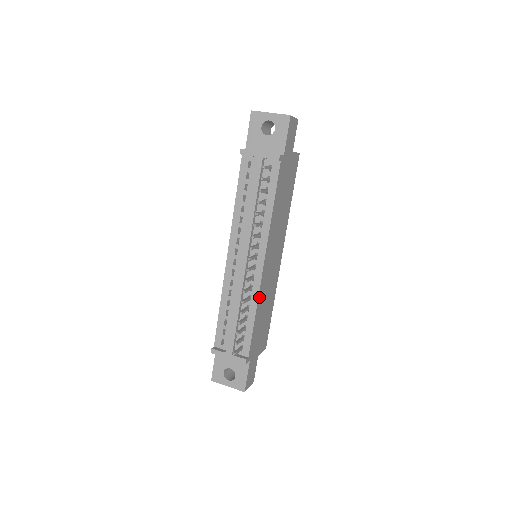
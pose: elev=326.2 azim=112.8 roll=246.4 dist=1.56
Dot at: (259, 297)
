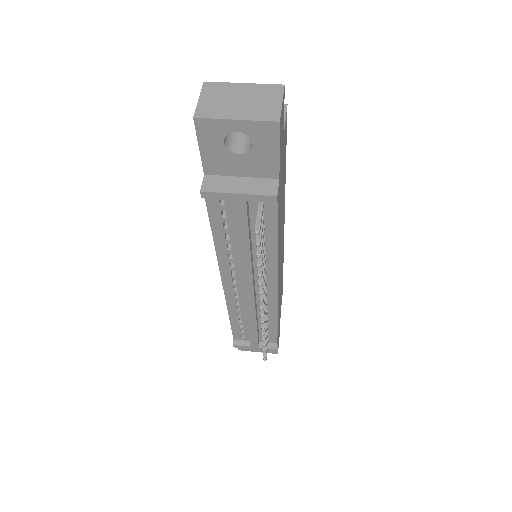
Dot at: occluded
